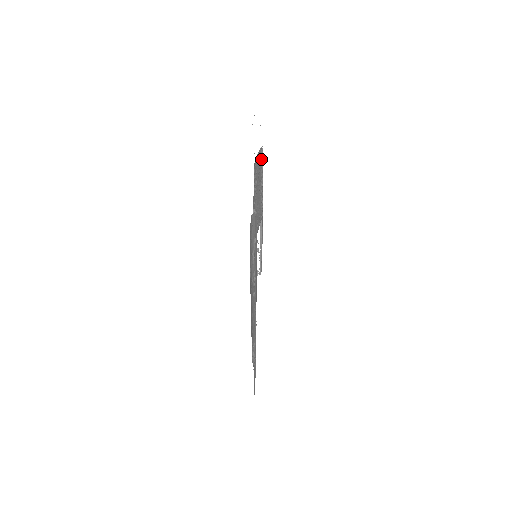
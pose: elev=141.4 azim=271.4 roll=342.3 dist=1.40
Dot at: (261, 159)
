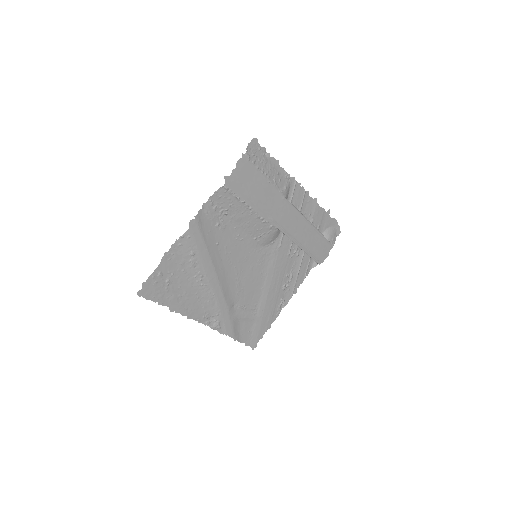
Dot at: (230, 193)
